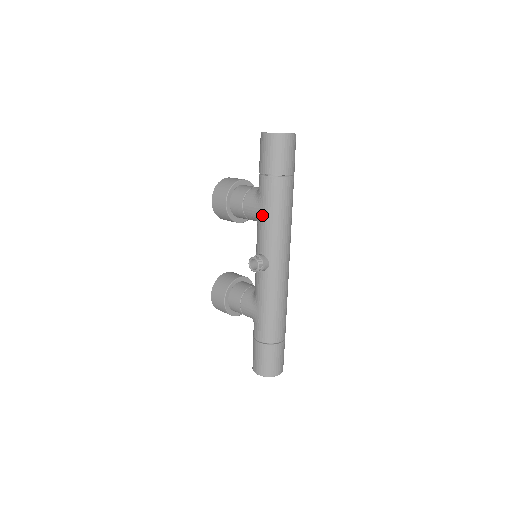
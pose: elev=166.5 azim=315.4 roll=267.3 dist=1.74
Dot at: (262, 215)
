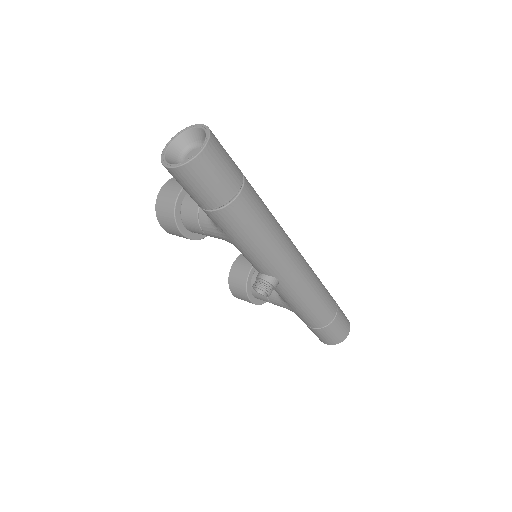
Dot at: (235, 245)
